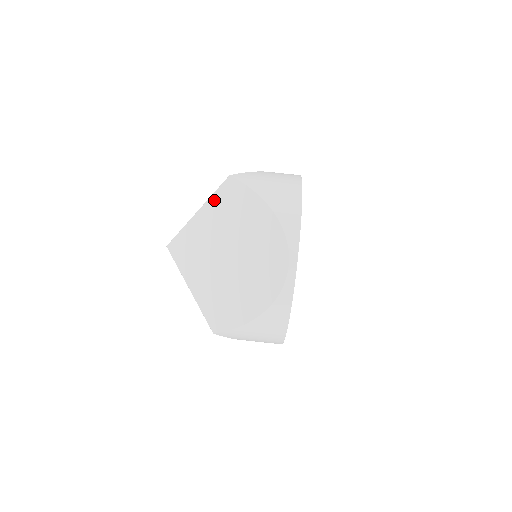
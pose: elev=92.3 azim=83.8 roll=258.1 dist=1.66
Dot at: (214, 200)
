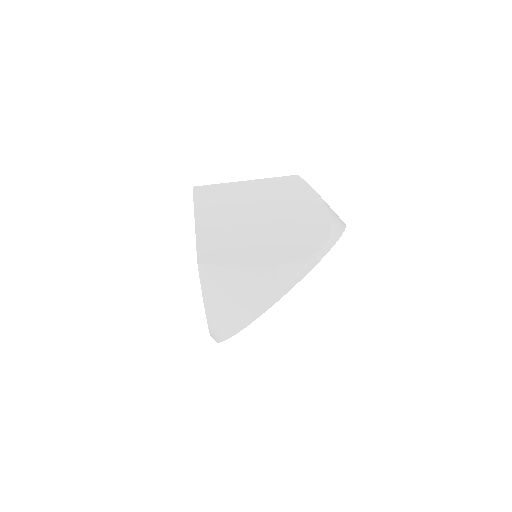
Dot at: (271, 181)
